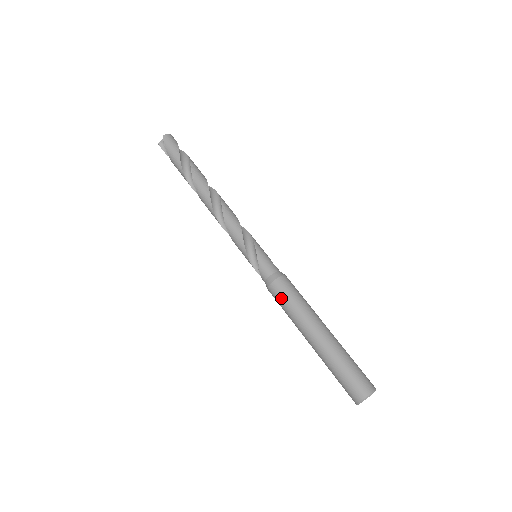
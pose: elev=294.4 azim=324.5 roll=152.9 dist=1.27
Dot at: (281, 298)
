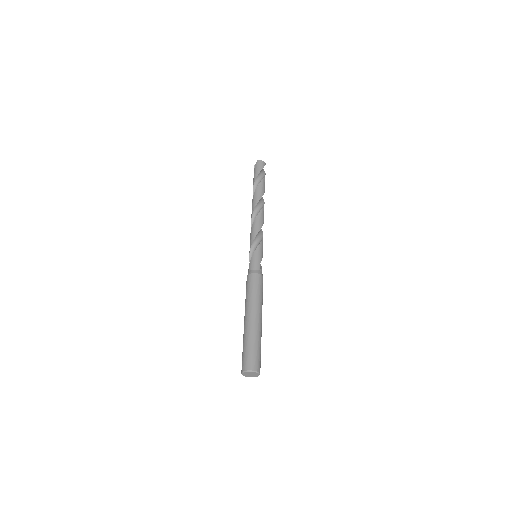
Dot at: (247, 287)
